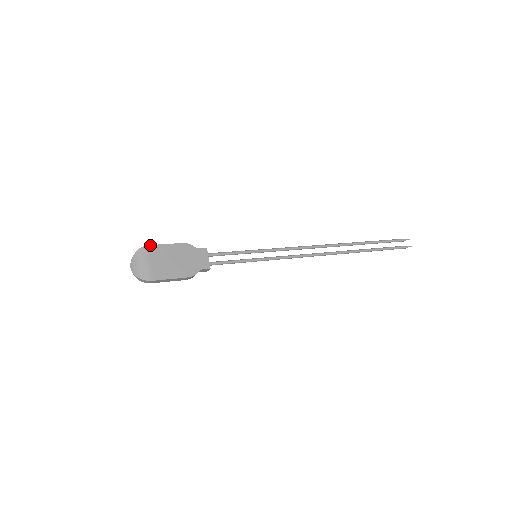
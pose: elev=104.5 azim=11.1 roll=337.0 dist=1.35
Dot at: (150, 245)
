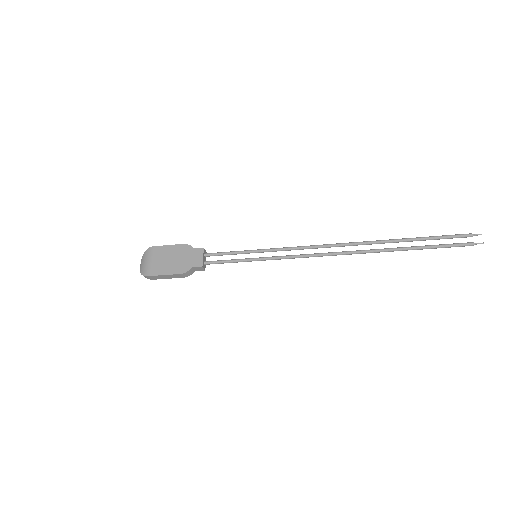
Dot at: (155, 246)
